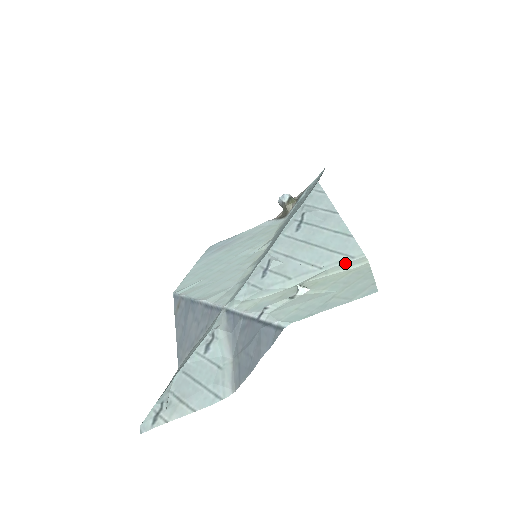
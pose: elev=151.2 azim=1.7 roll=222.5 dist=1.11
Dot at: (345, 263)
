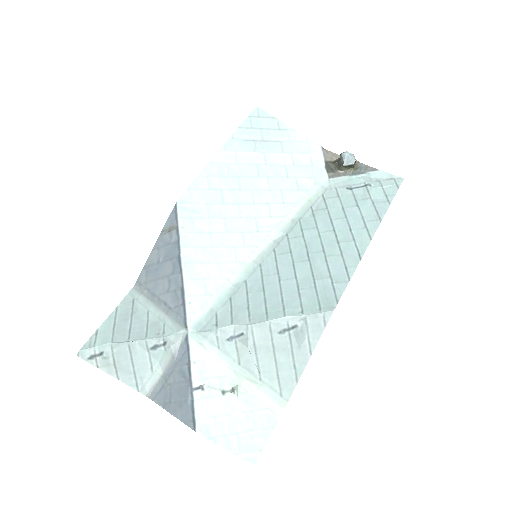
Dot at: (274, 394)
